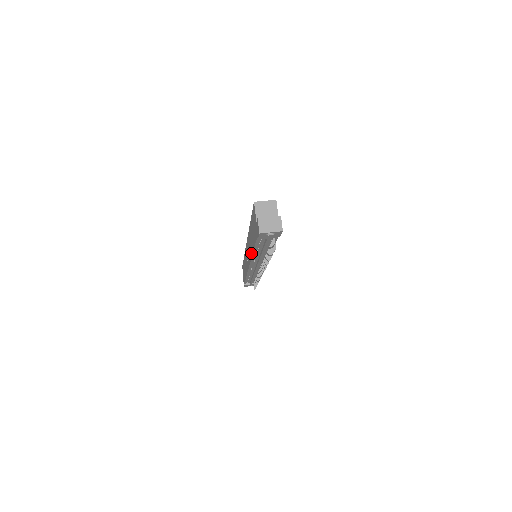
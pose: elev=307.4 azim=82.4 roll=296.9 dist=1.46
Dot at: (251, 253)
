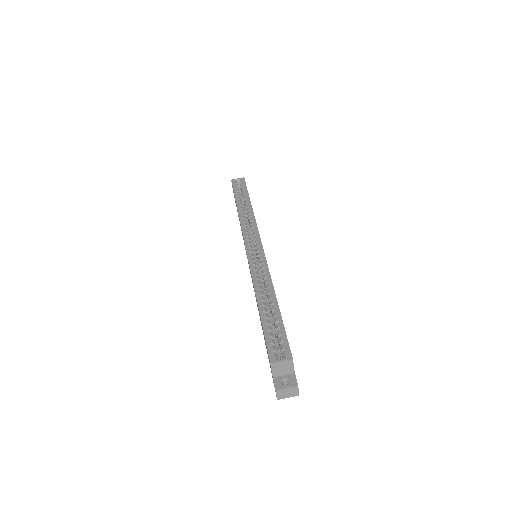
Dot at: occluded
